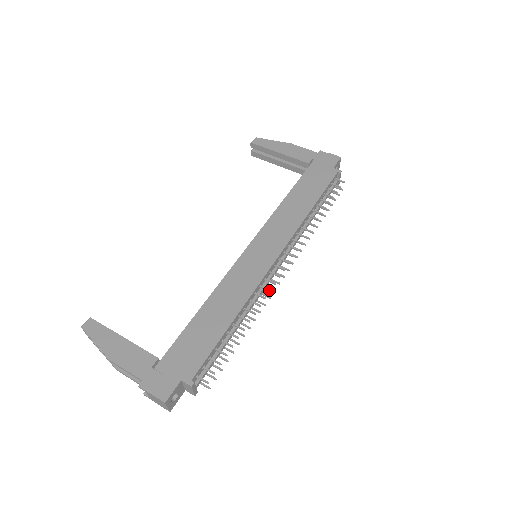
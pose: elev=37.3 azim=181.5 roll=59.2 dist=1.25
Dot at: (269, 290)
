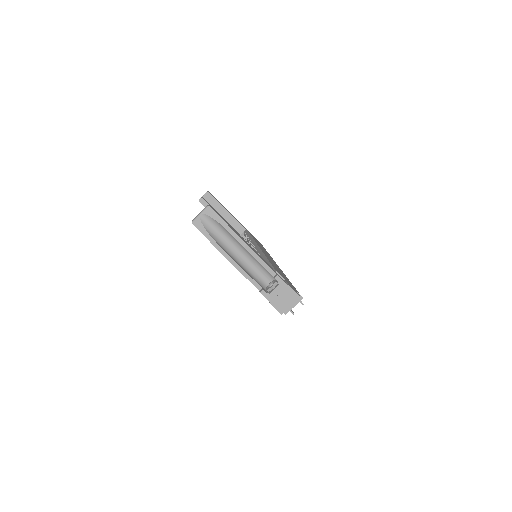
Dot at: occluded
